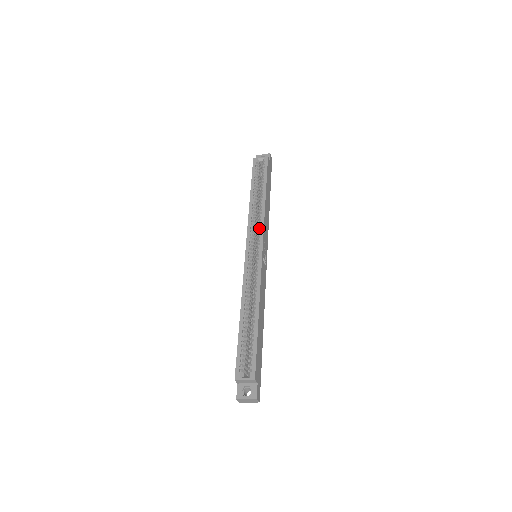
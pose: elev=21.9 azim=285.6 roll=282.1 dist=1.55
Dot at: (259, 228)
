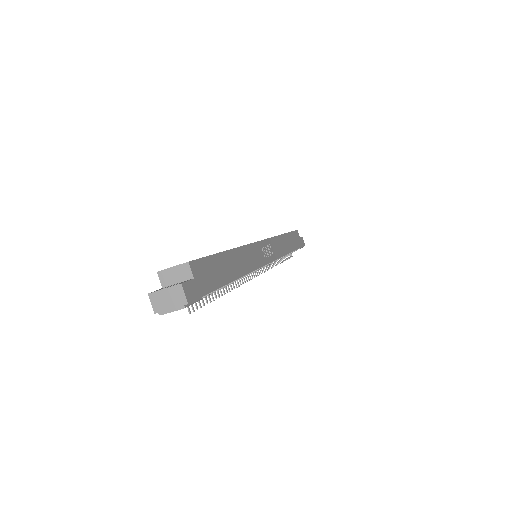
Dot at: occluded
